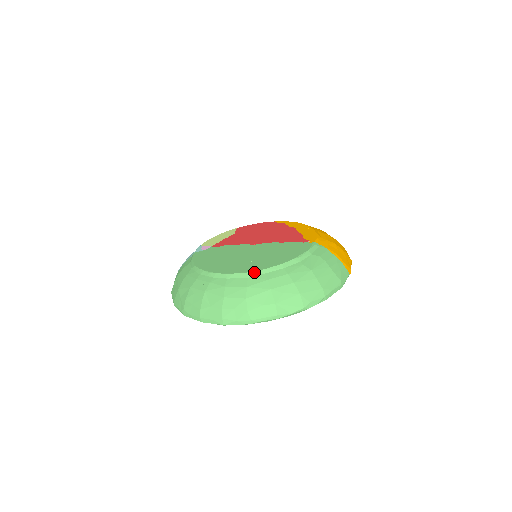
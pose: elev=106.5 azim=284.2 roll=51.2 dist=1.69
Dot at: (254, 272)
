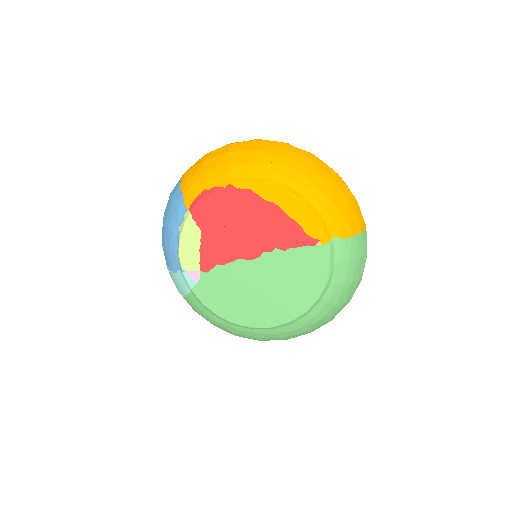
Dot at: (297, 319)
